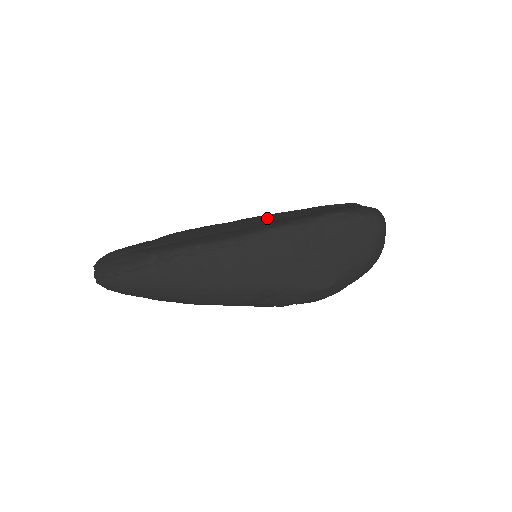
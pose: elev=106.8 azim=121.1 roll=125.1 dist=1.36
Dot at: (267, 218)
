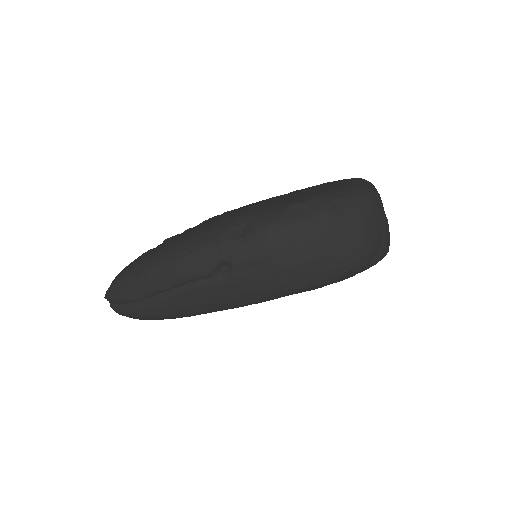
Dot at: occluded
